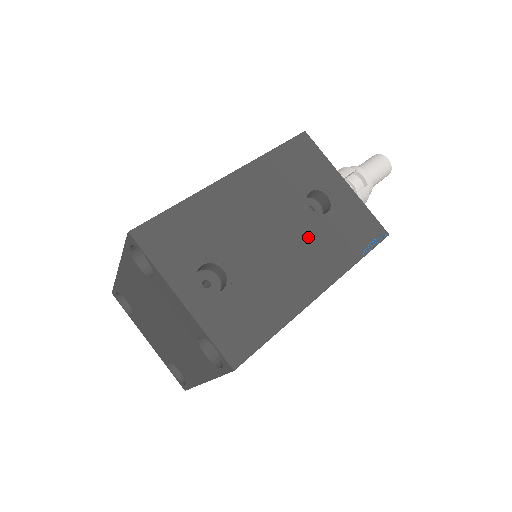
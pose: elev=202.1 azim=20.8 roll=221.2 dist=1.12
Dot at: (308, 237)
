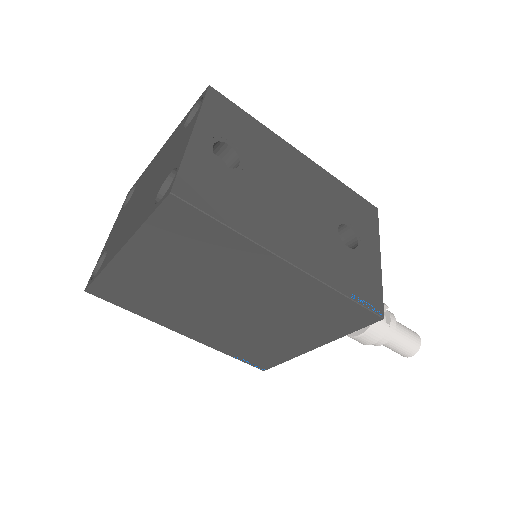
Dot at: (318, 234)
